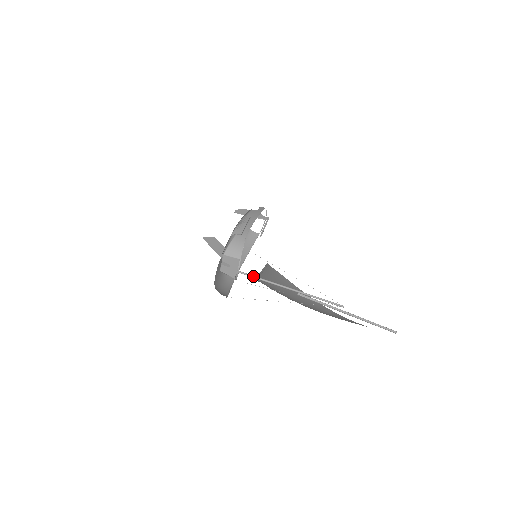
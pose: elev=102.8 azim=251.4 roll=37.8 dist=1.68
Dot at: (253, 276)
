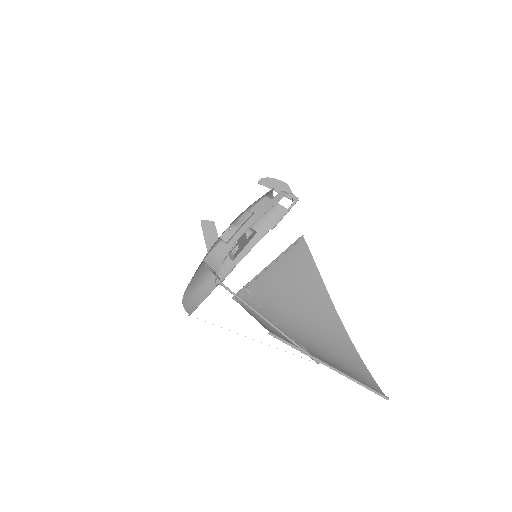
Dot at: occluded
